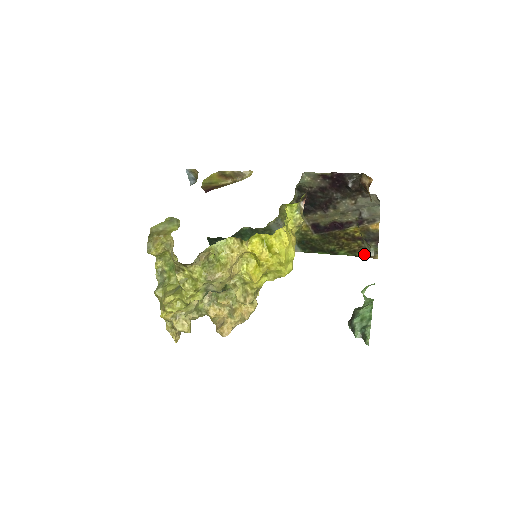
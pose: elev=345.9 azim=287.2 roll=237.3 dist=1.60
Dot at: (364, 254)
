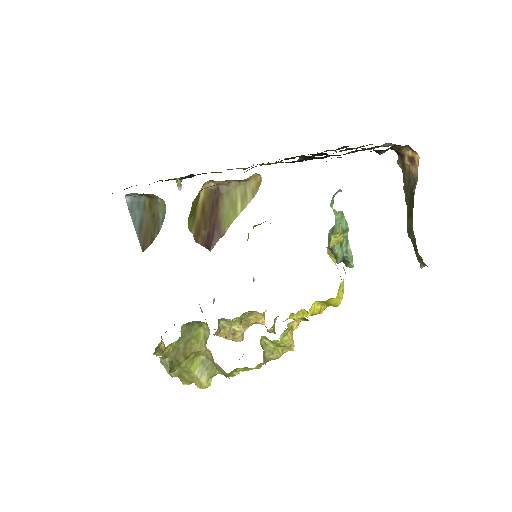
Dot at: occluded
